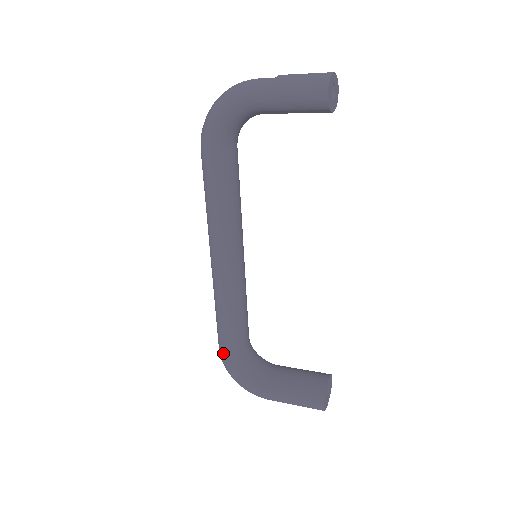
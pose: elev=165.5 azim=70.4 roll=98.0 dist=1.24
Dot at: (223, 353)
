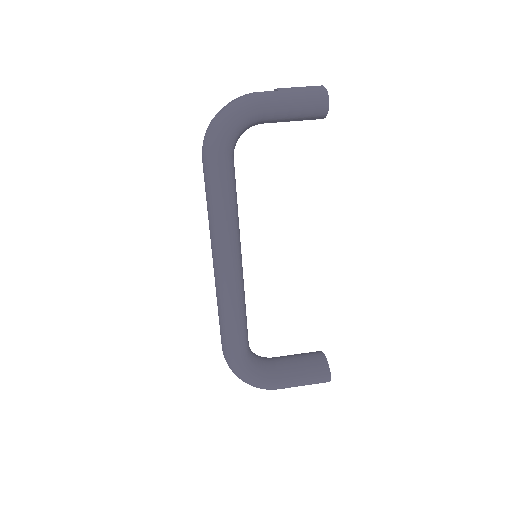
Dot at: (234, 357)
